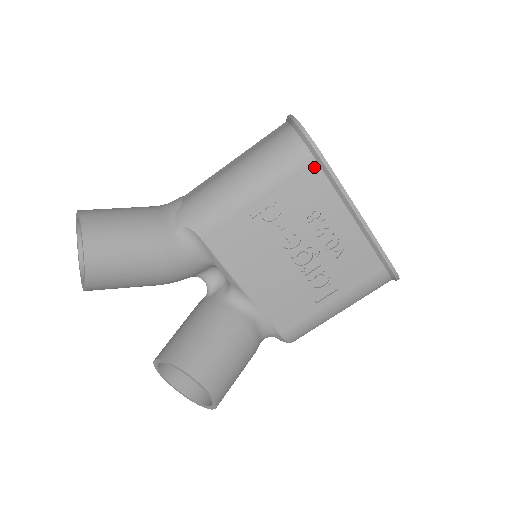
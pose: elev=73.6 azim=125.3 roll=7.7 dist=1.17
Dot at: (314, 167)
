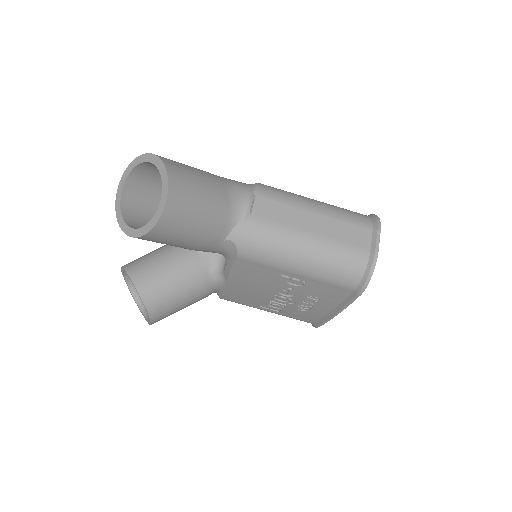
Dot at: (348, 292)
